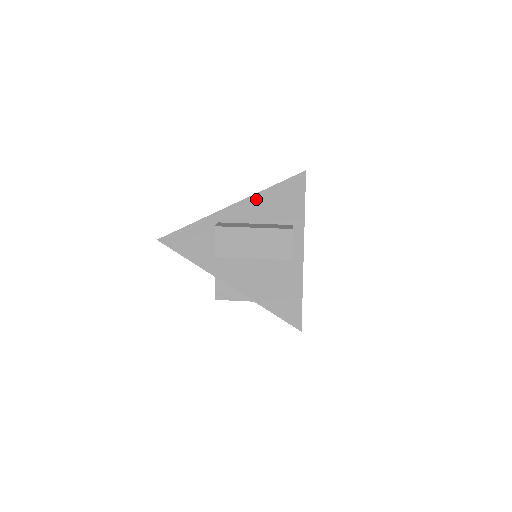
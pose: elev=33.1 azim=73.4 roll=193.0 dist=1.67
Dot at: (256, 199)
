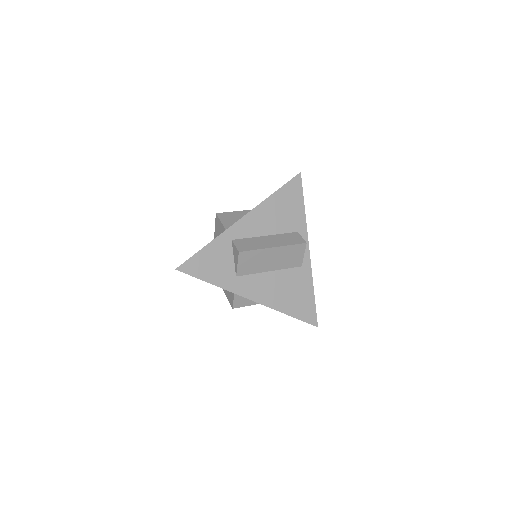
Dot at: (262, 209)
